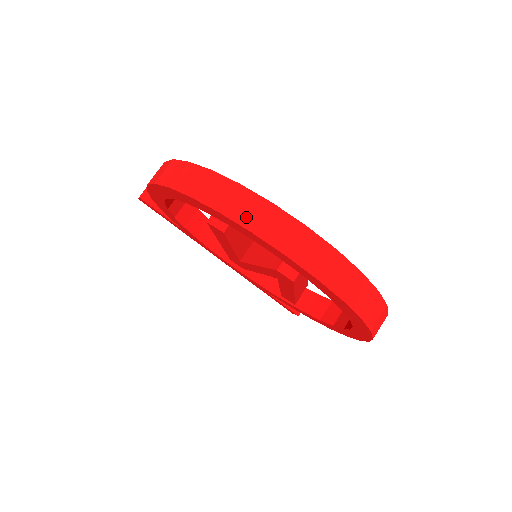
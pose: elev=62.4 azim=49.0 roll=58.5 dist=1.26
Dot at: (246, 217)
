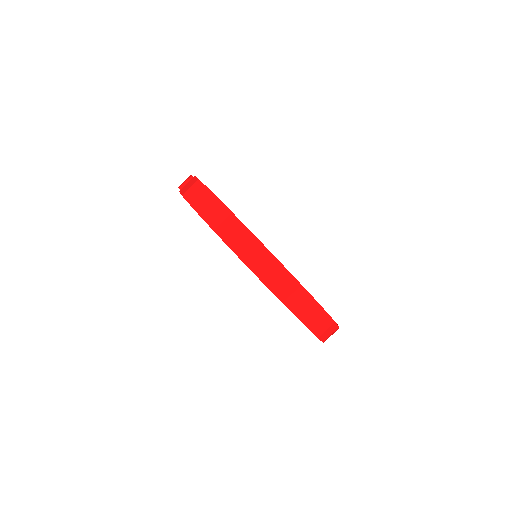
Dot at: (234, 242)
